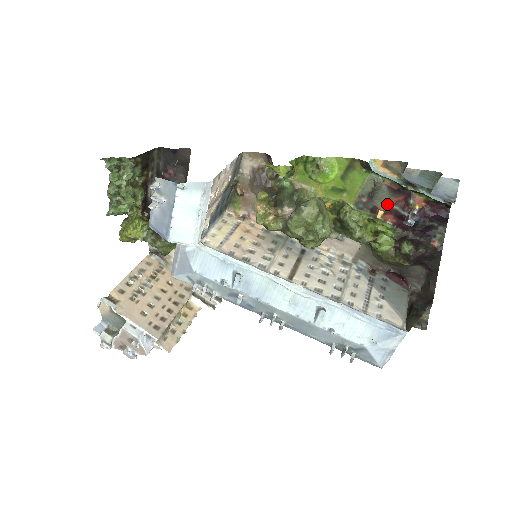
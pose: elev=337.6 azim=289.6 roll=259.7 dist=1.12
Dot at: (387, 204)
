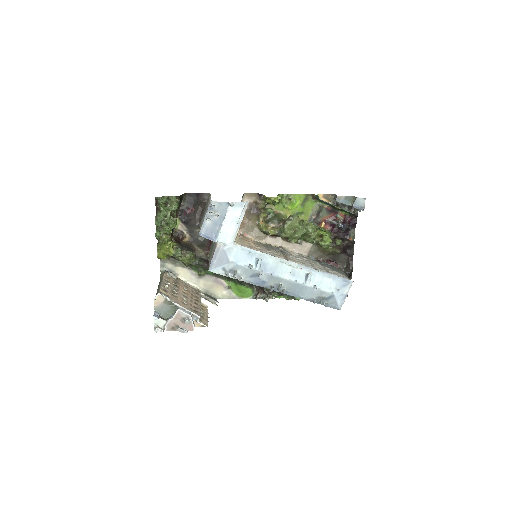
Dot at: (325, 219)
